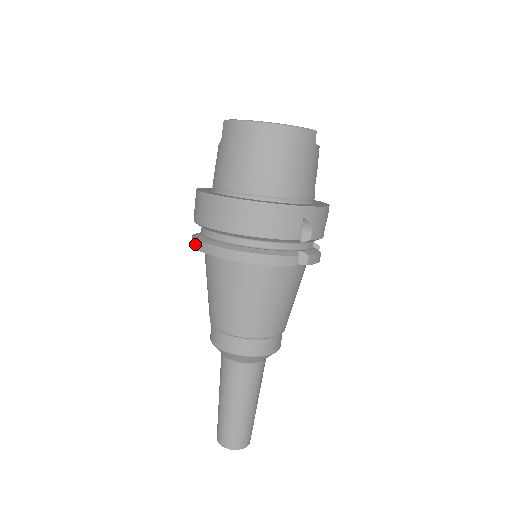
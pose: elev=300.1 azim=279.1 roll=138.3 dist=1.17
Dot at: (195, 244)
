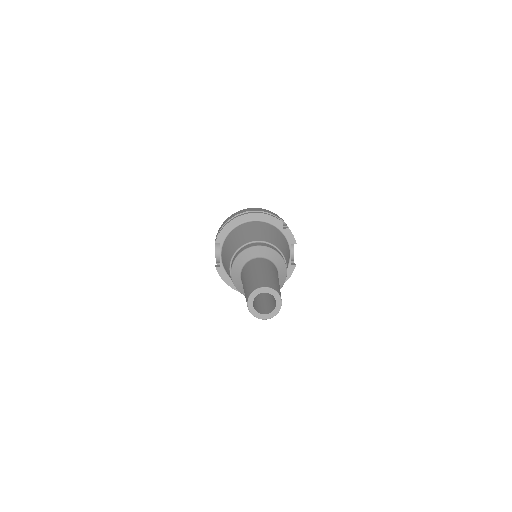
Dot at: (220, 232)
